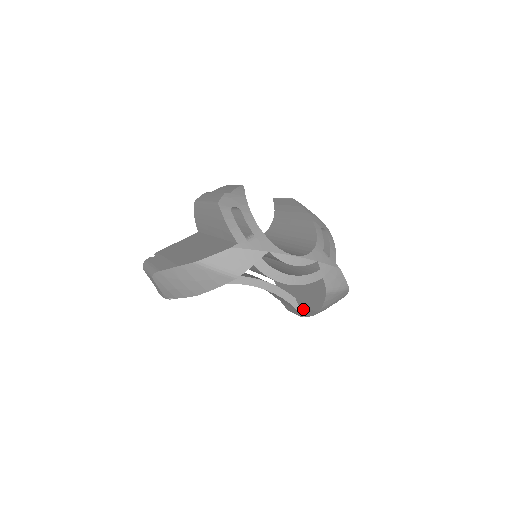
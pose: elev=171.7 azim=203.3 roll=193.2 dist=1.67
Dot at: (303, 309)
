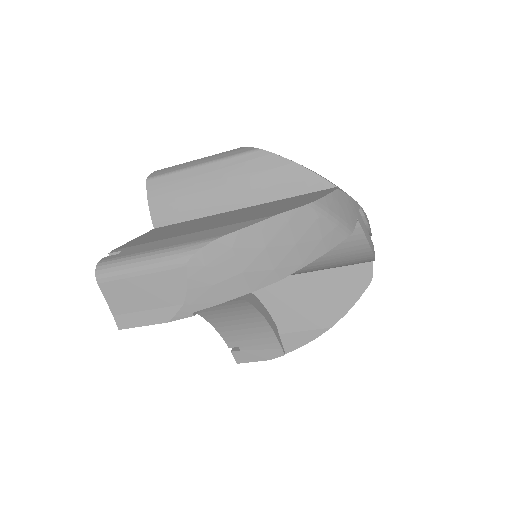
Dot at: (289, 340)
